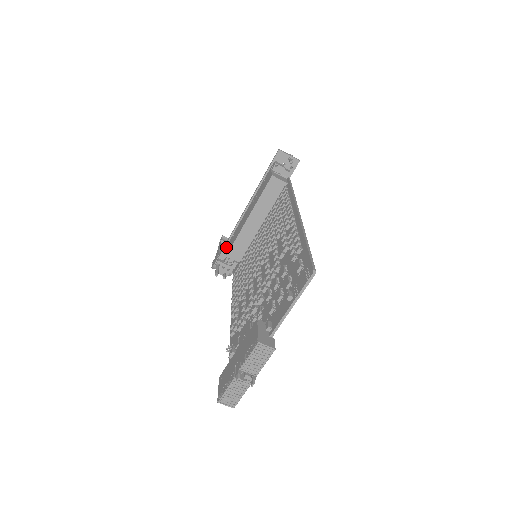
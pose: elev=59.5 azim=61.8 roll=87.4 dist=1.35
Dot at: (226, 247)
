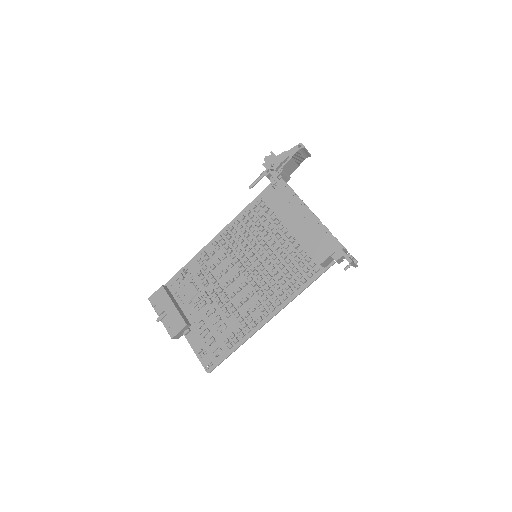
Dot at: (278, 185)
